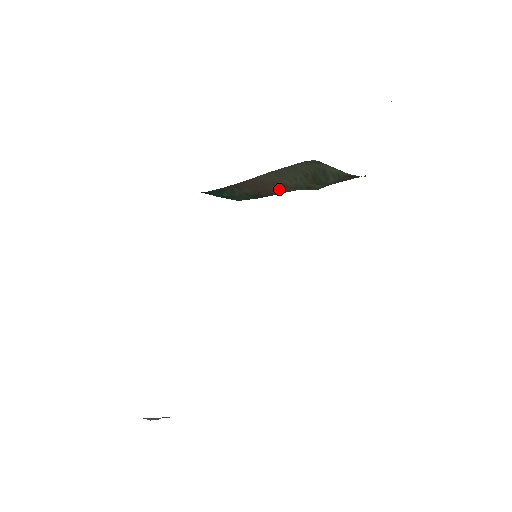
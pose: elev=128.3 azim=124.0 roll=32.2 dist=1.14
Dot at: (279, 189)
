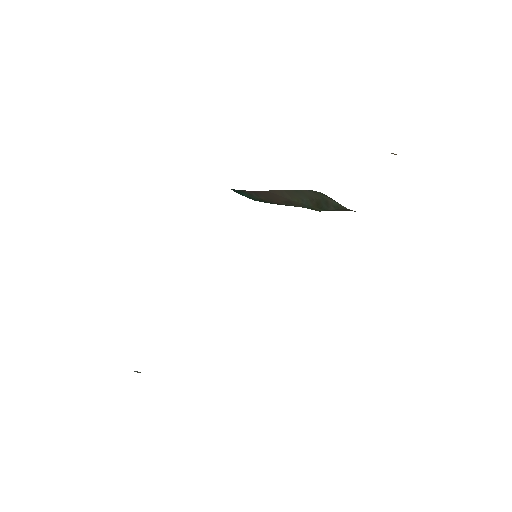
Dot at: (288, 203)
